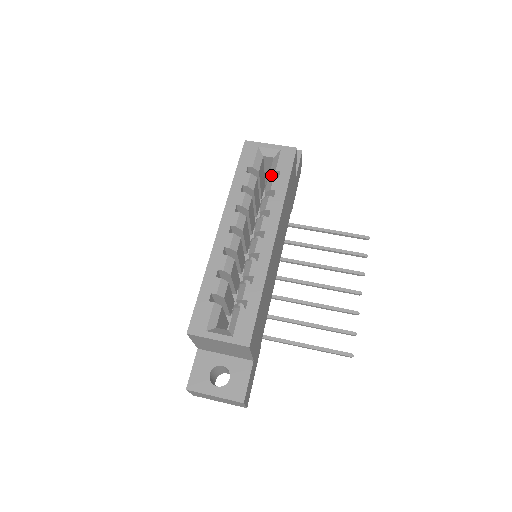
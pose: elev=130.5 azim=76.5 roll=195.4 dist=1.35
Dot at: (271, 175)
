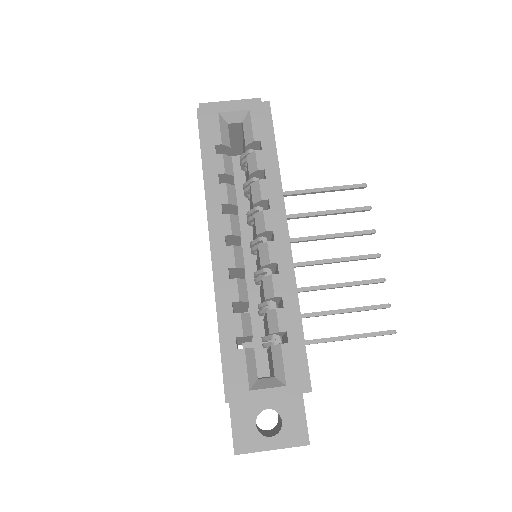
Dot at: (247, 148)
